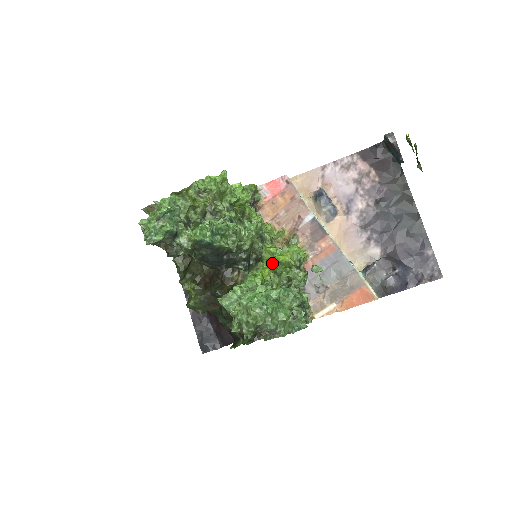
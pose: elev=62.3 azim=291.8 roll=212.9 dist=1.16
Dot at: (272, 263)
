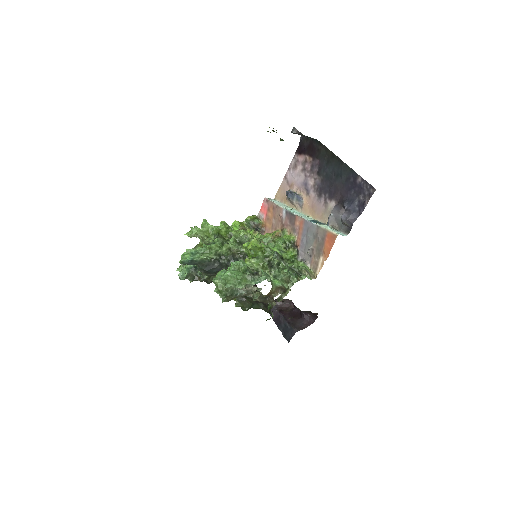
Dot at: occluded
